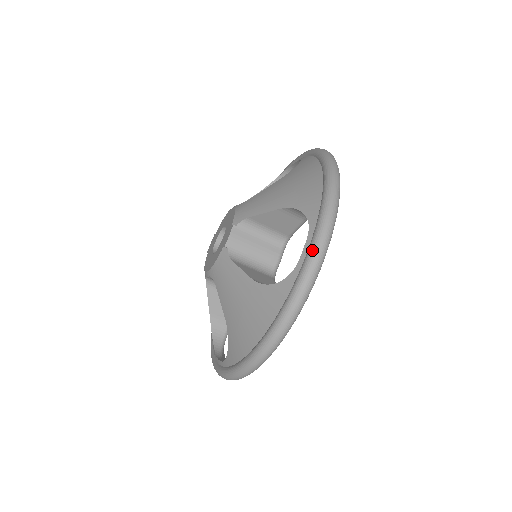
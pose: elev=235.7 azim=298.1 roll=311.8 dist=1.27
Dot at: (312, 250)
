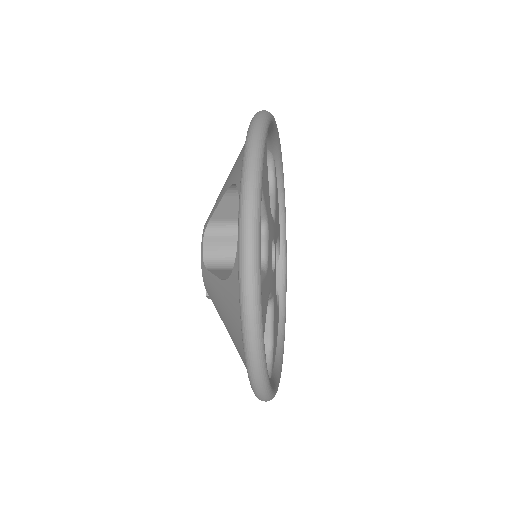
Dot at: occluded
